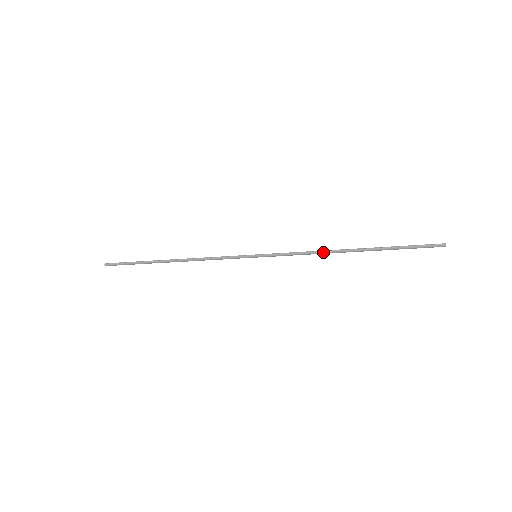
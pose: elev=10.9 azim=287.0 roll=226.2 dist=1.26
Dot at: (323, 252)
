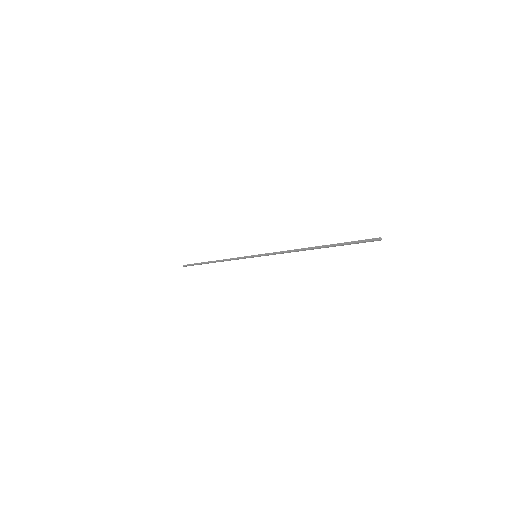
Dot at: (294, 251)
